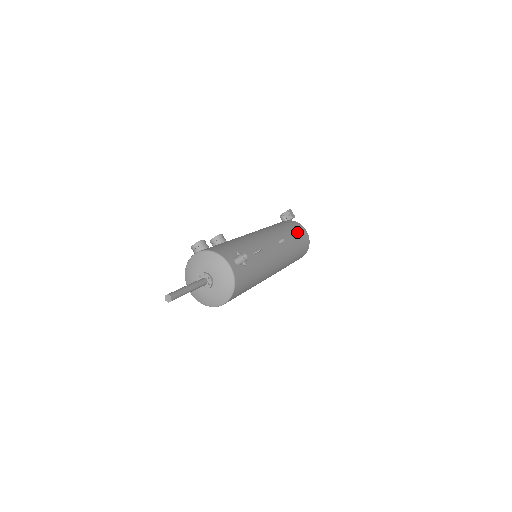
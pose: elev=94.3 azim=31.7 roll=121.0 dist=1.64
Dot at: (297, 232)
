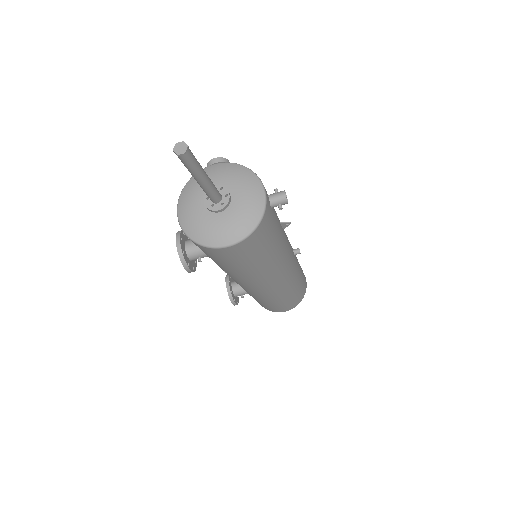
Dot at: occluded
